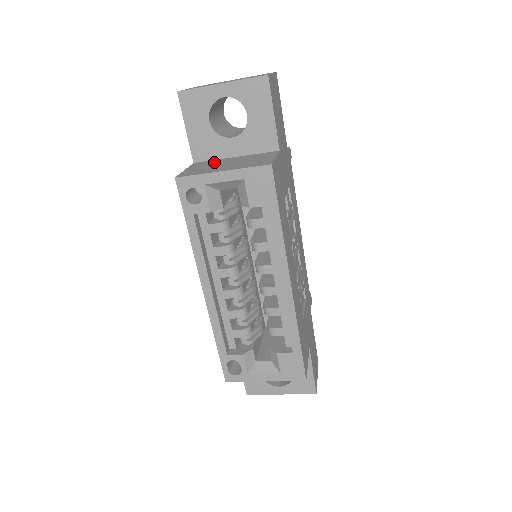
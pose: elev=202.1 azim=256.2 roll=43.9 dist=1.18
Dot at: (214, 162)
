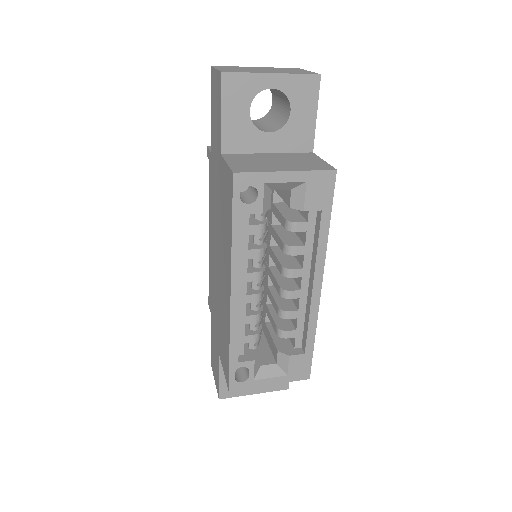
Dot at: (251, 157)
